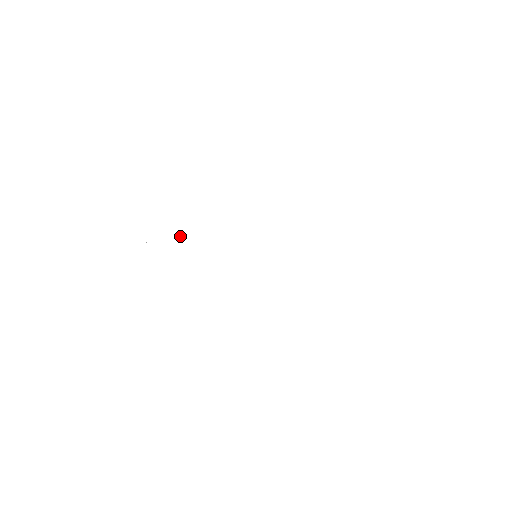
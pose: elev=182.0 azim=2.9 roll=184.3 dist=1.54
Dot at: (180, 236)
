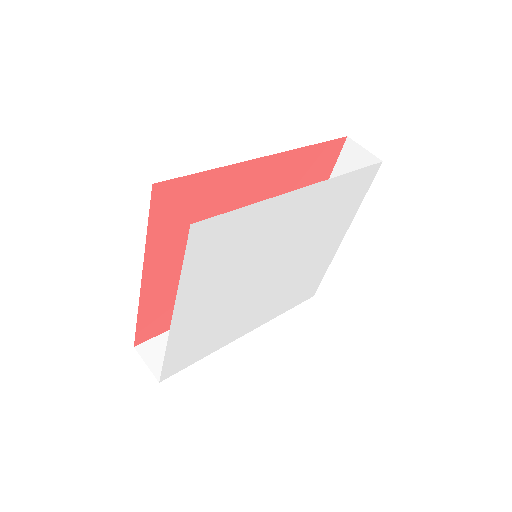
Dot at: (213, 279)
